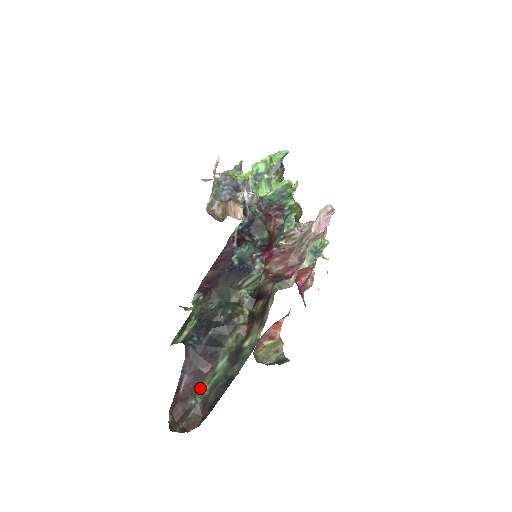
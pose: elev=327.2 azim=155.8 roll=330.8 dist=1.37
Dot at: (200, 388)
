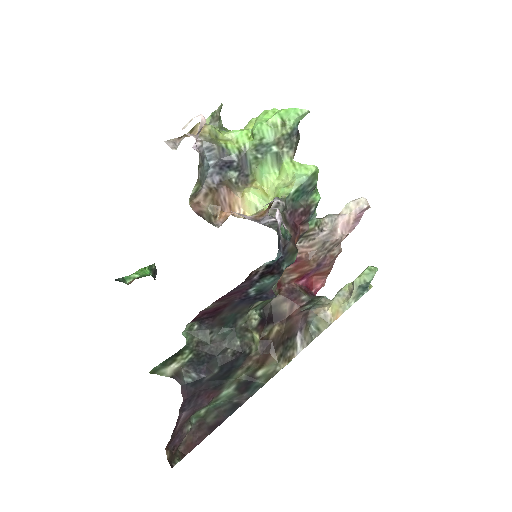
Dot at: (196, 412)
